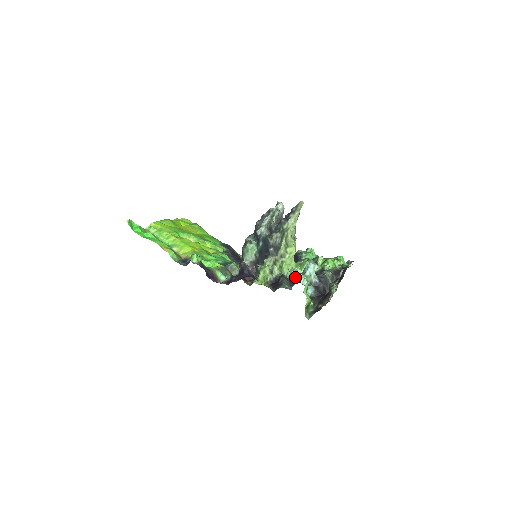
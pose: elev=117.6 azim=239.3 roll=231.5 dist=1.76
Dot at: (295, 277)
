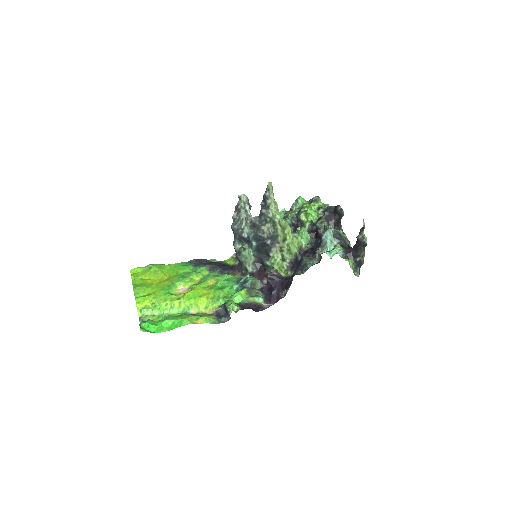
Dot at: (333, 255)
